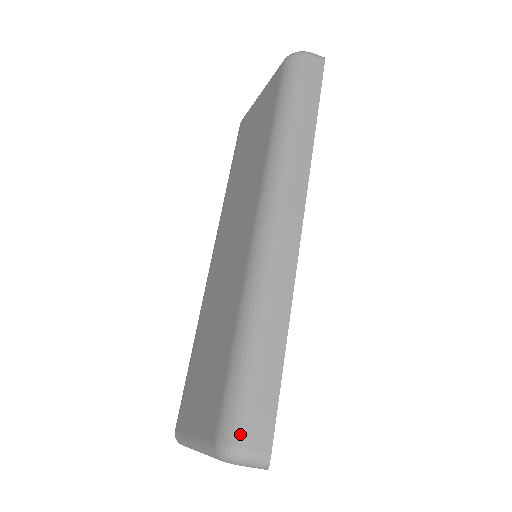
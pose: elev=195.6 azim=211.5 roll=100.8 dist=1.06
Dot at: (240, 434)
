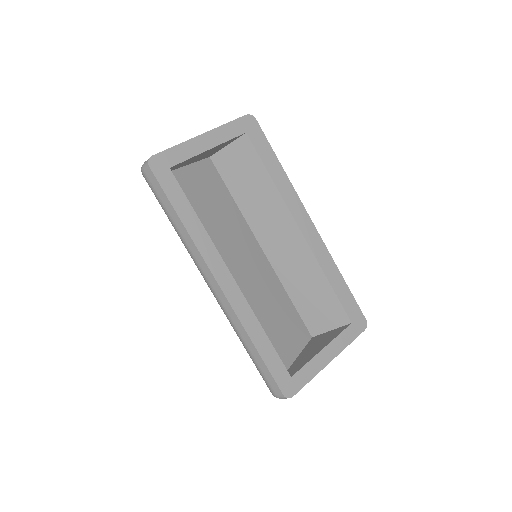
Dot at: (270, 390)
